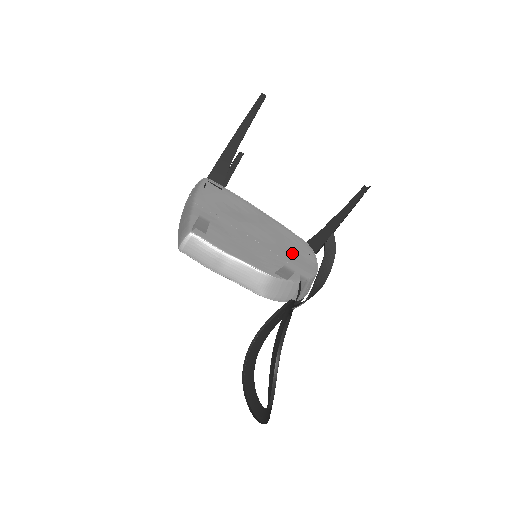
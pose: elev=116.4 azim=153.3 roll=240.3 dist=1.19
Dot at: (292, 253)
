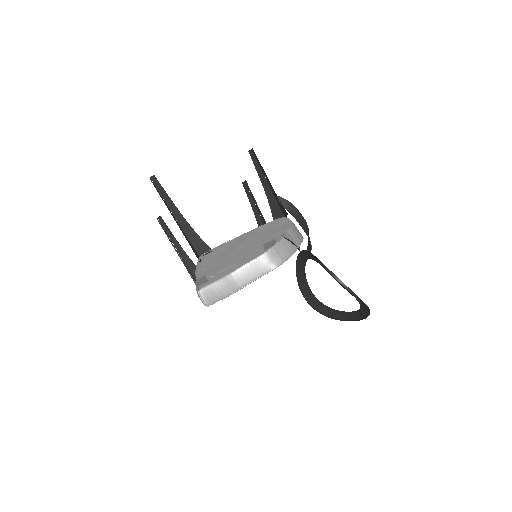
Dot at: (272, 231)
